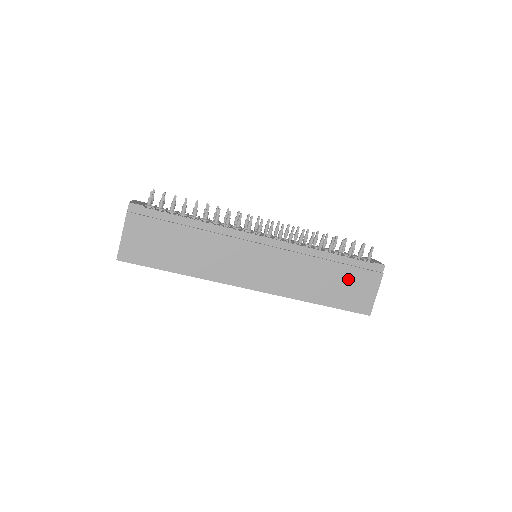
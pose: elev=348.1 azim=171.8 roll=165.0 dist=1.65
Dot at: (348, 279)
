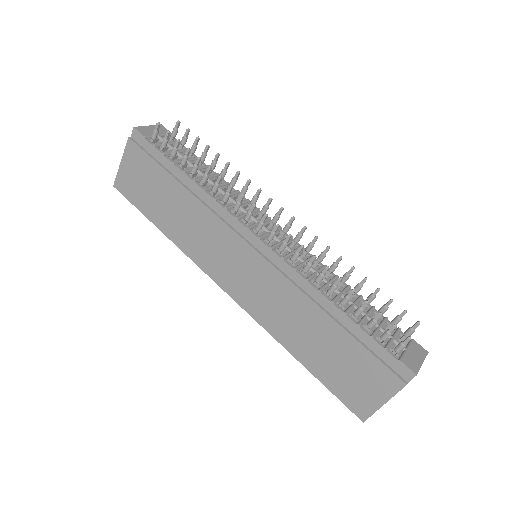
Dot at: (349, 357)
